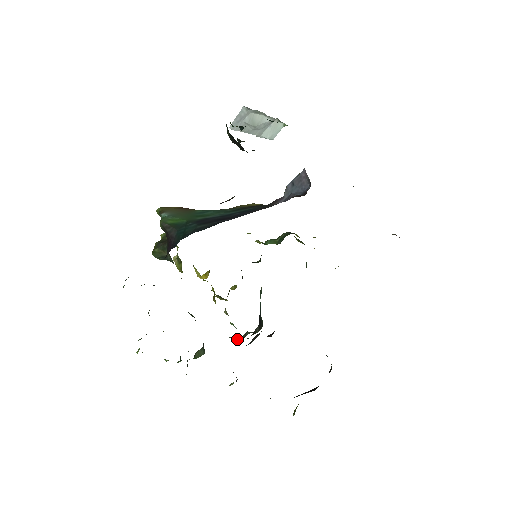
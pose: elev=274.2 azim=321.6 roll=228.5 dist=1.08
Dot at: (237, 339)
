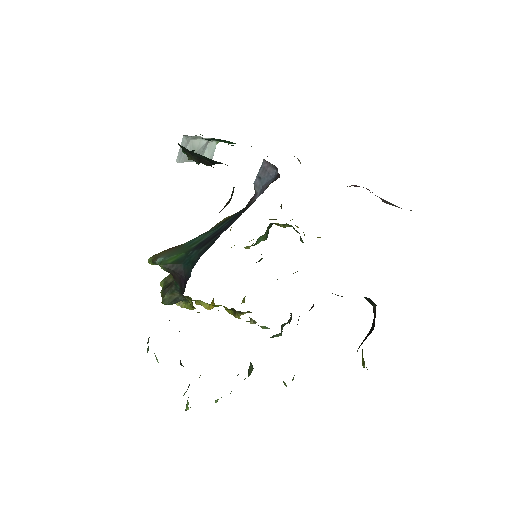
Dot at: (277, 336)
